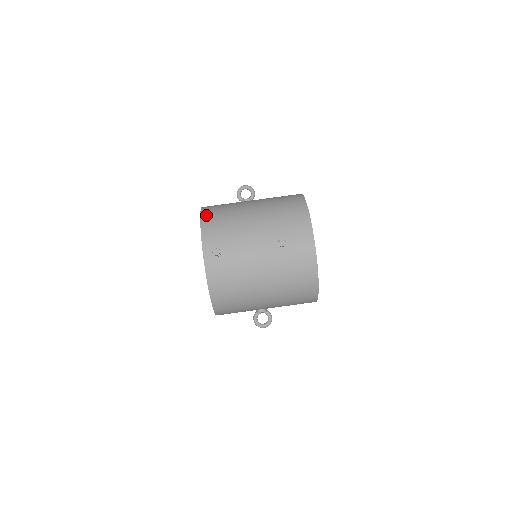
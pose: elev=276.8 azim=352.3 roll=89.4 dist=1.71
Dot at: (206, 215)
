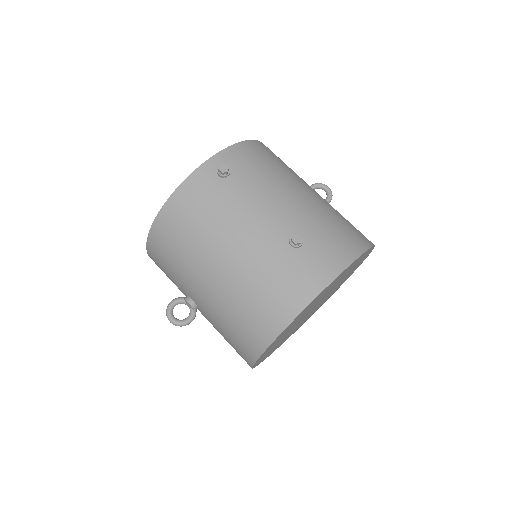
Dot at: (261, 145)
